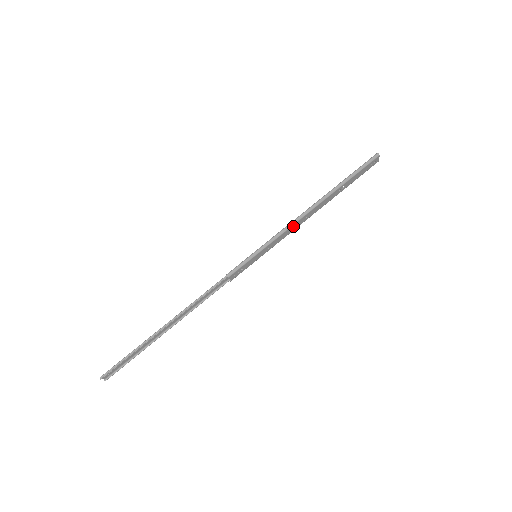
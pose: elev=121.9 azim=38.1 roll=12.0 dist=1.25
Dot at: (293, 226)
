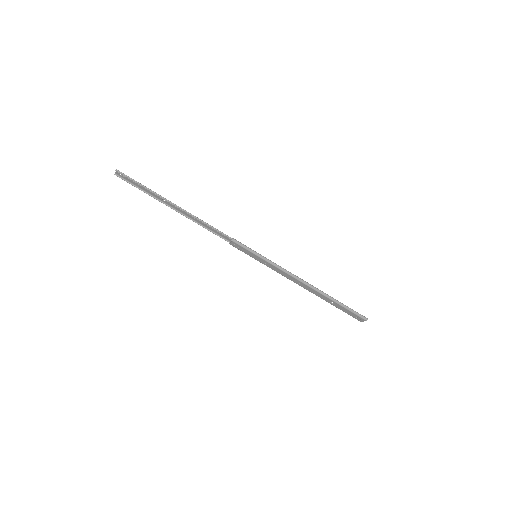
Dot at: (289, 276)
